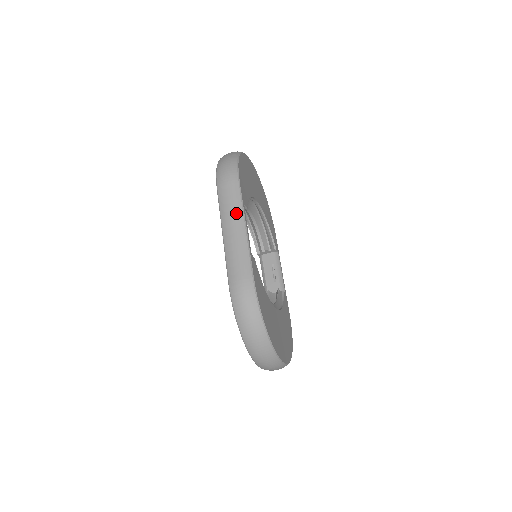
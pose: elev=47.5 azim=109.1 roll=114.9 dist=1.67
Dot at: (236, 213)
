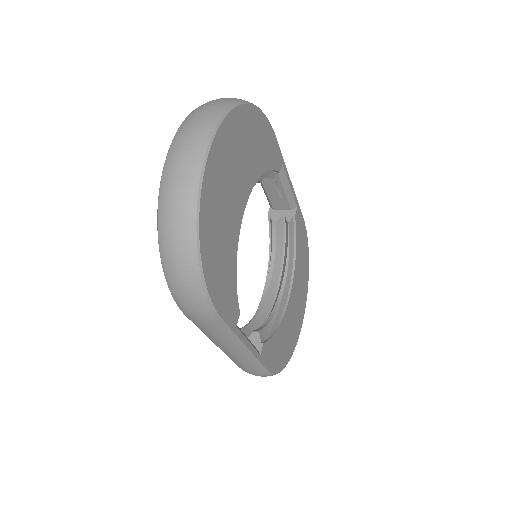
Dot at: (229, 343)
